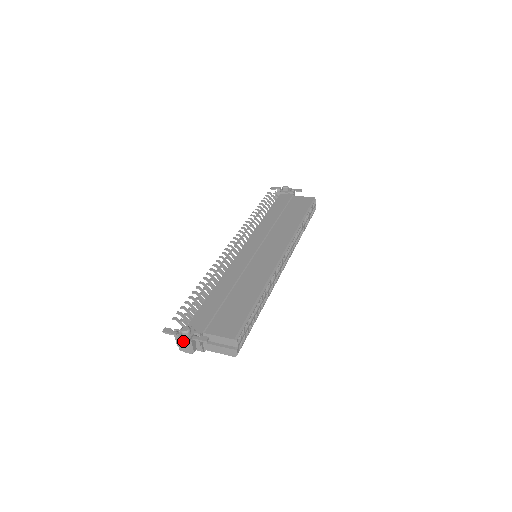
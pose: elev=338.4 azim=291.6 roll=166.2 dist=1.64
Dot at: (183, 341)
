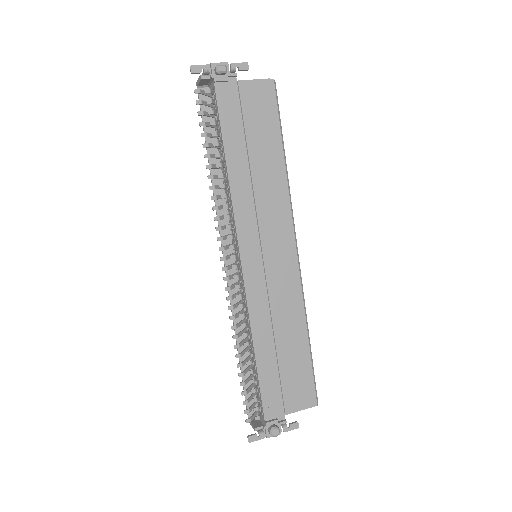
Dot at: occluded
